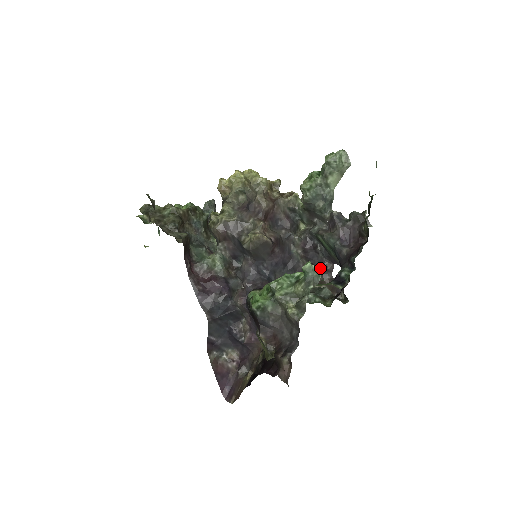
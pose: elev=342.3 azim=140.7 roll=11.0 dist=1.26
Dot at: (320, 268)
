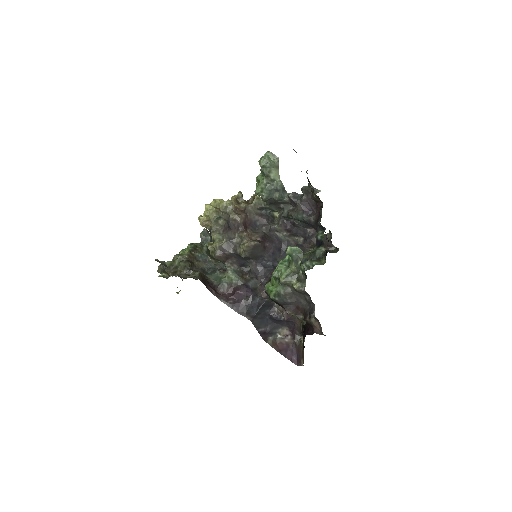
Dot at: (307, 236)
